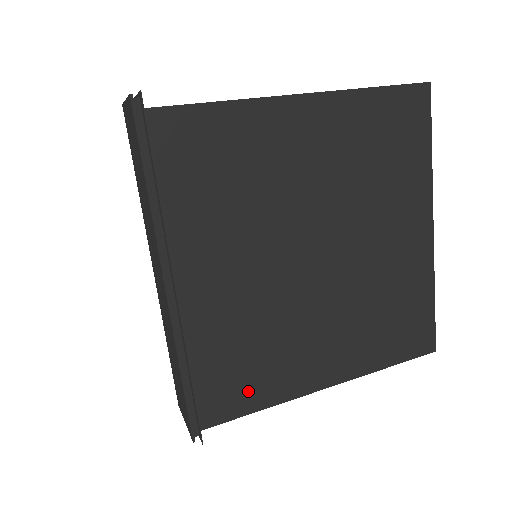
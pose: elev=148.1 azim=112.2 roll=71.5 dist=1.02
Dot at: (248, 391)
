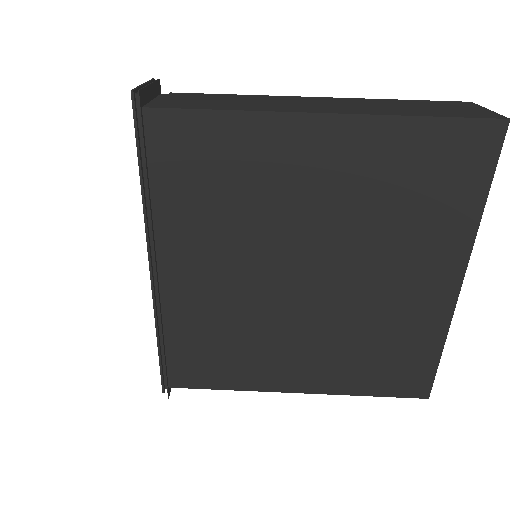
Dot at: (216, 372)
